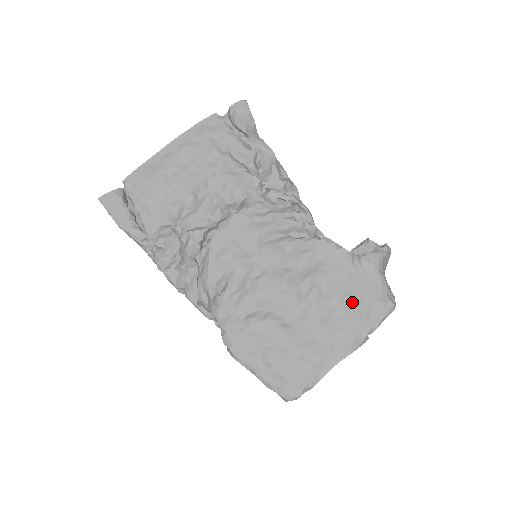
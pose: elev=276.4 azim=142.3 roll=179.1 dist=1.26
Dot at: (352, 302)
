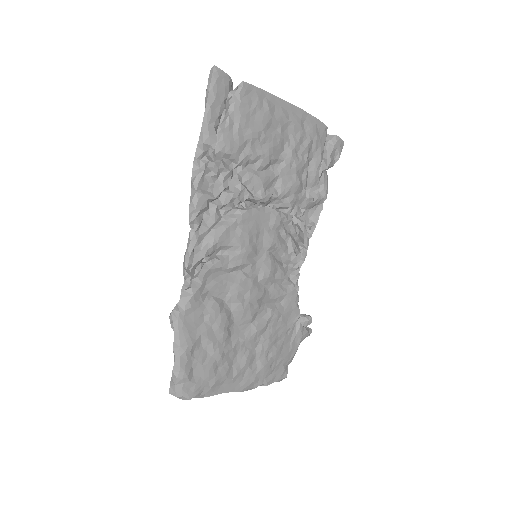
Dot at: (274, 353)
